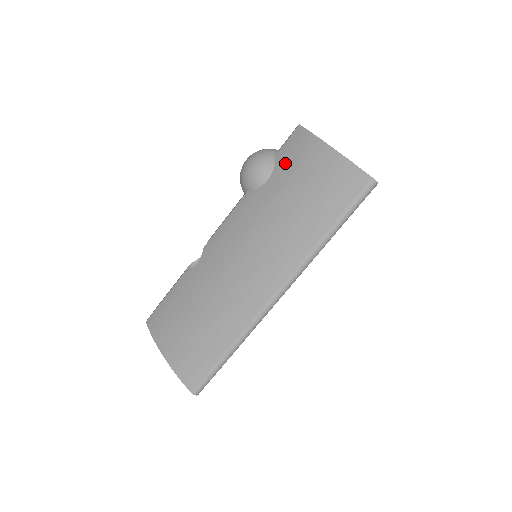
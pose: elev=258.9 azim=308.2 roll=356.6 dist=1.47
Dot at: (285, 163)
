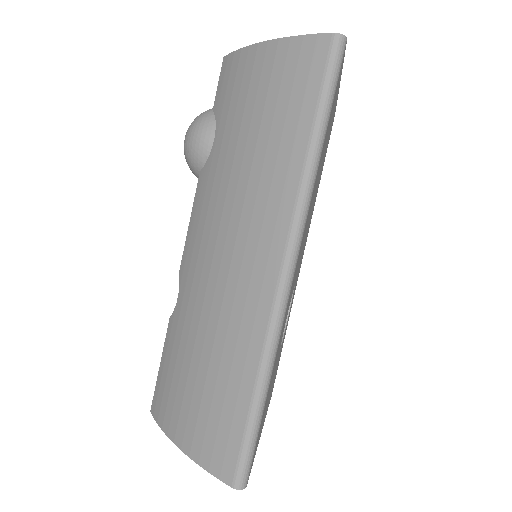
Dot at: (224, 105)
